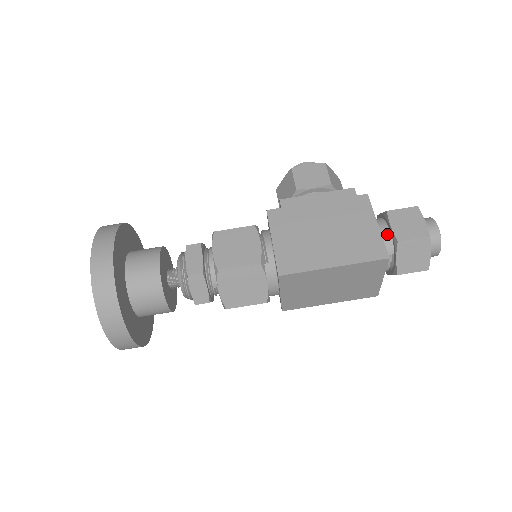
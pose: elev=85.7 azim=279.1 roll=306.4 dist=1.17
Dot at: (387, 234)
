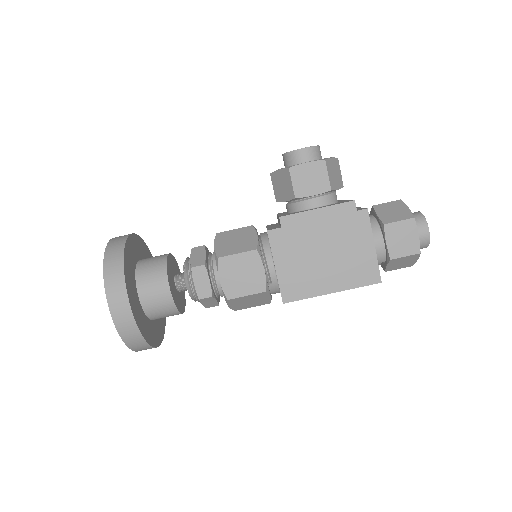
Dot at: (382, 248)
